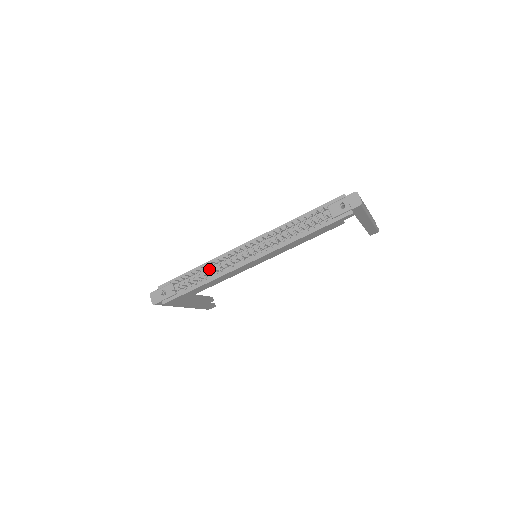
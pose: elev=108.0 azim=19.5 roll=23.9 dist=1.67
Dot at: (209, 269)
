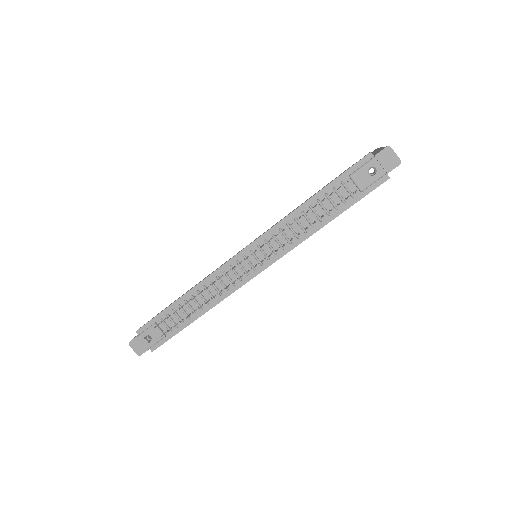
Dot at: (201, 296)
